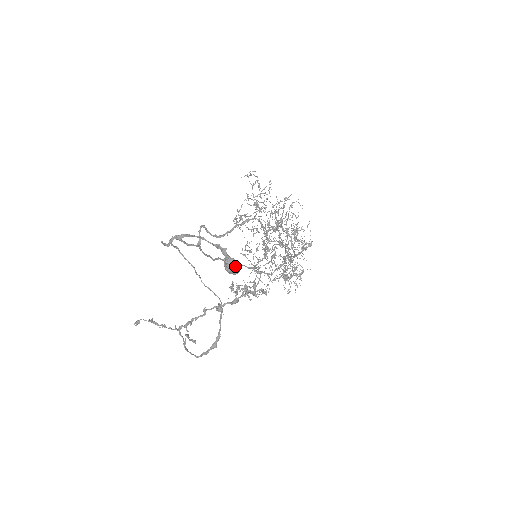
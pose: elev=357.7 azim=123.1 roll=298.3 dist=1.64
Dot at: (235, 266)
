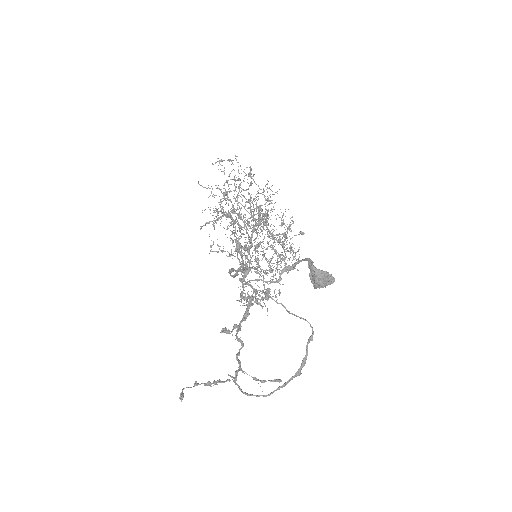
Dot at: (329, 279)
